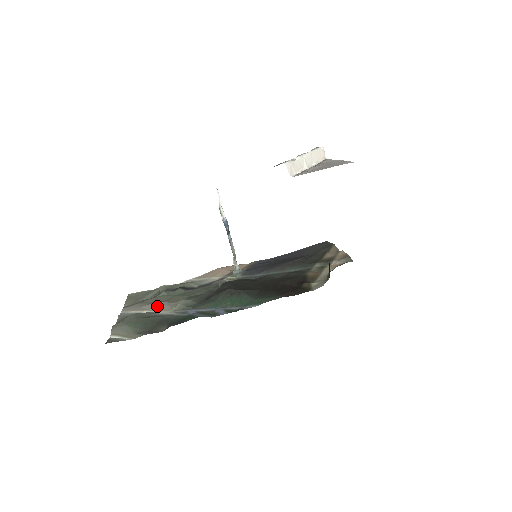
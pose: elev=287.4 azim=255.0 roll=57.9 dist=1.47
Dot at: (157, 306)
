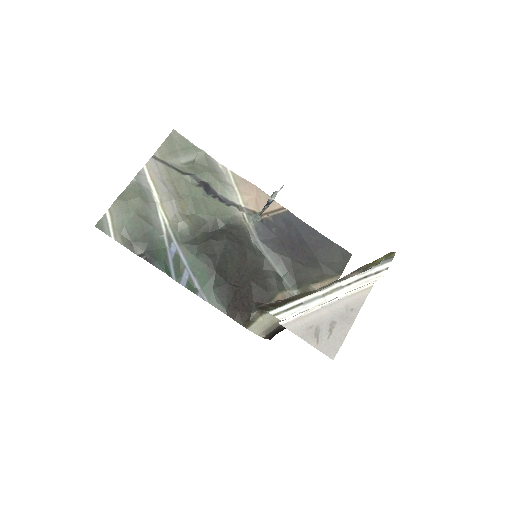
Dot at: (166, 200)
